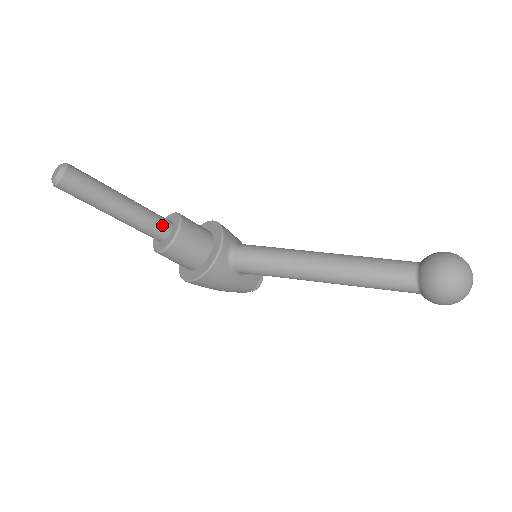
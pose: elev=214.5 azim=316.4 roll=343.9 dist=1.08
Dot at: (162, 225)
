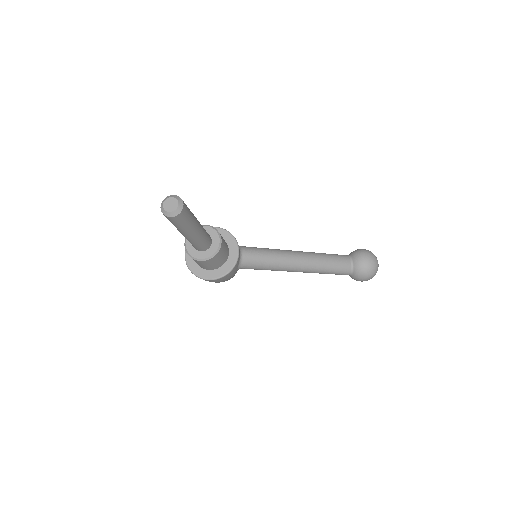
Dot at: (209, 239)
